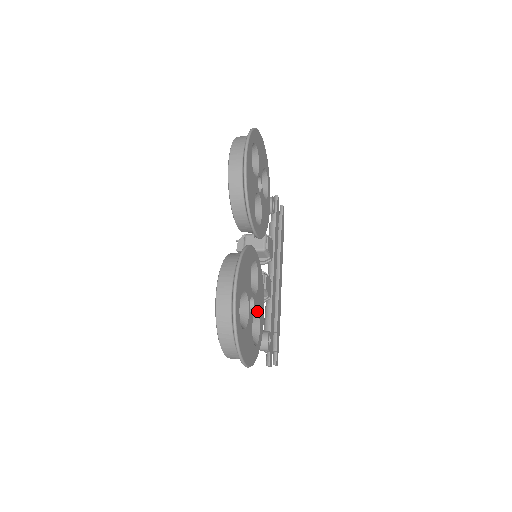
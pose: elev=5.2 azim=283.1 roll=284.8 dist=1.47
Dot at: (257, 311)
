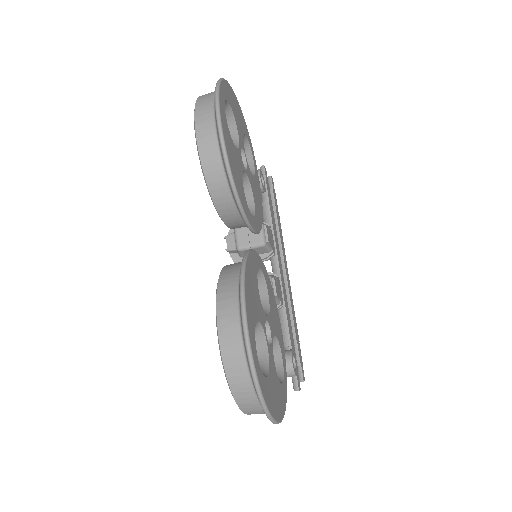
Dot at: (275, 335)
